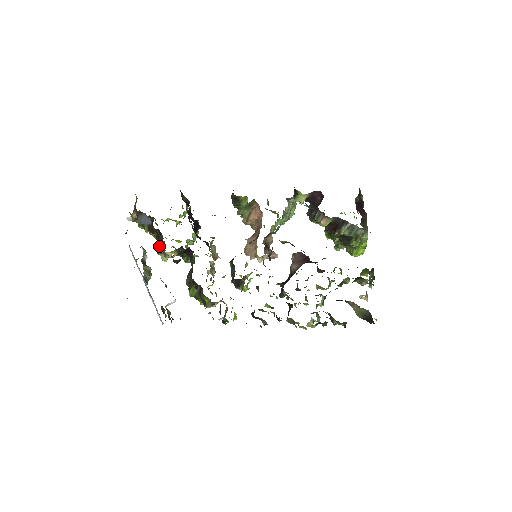
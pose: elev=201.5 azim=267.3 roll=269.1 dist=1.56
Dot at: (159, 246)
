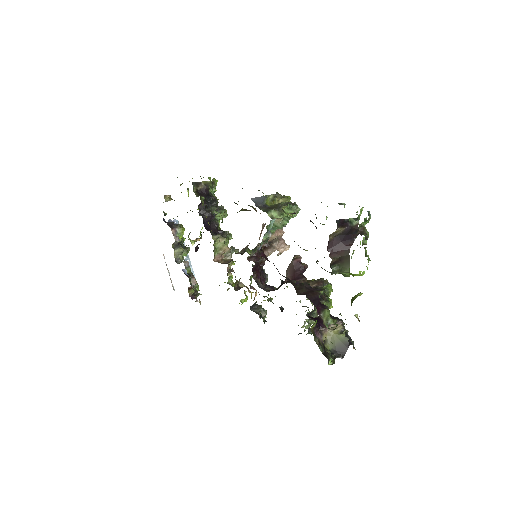
Dot at: occluded
